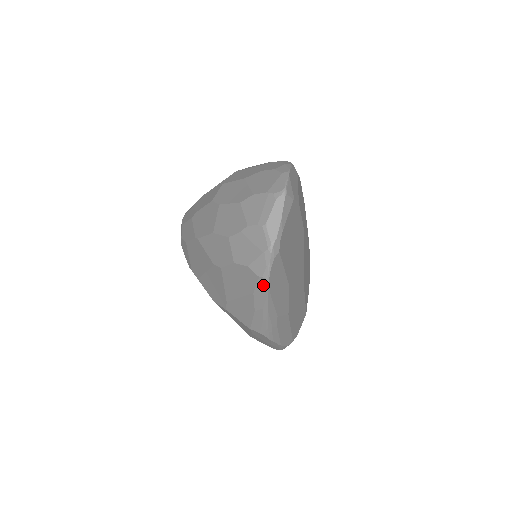
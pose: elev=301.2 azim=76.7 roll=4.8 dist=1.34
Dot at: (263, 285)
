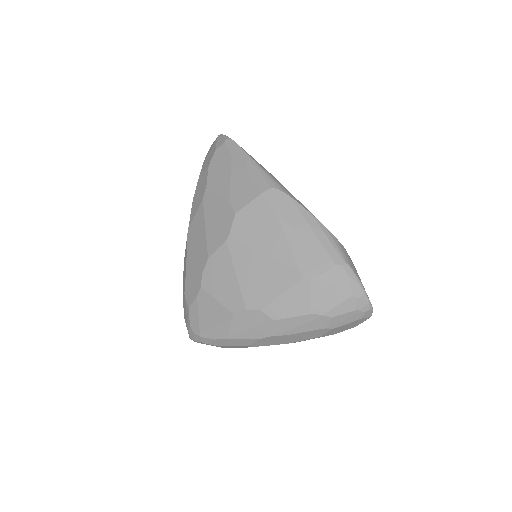
Dot at: (231, 144)
